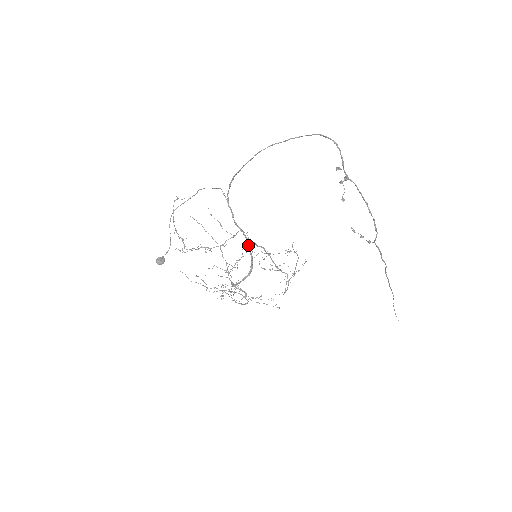
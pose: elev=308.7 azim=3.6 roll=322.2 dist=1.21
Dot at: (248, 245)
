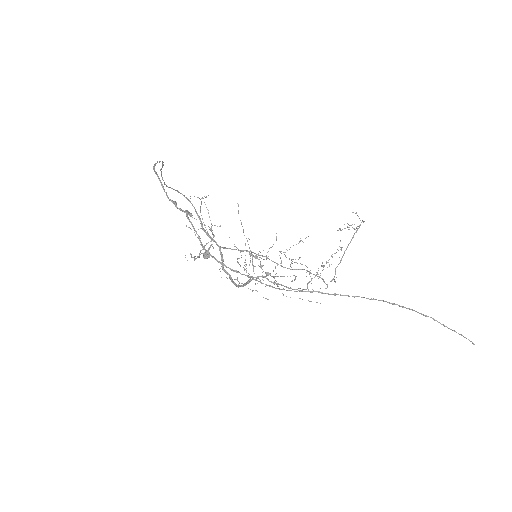
Dot at: occluded
